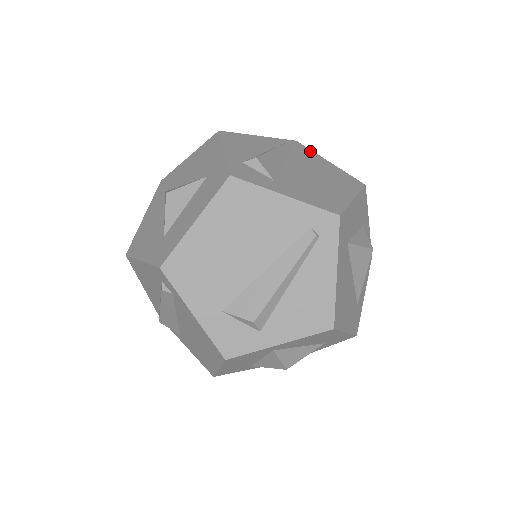
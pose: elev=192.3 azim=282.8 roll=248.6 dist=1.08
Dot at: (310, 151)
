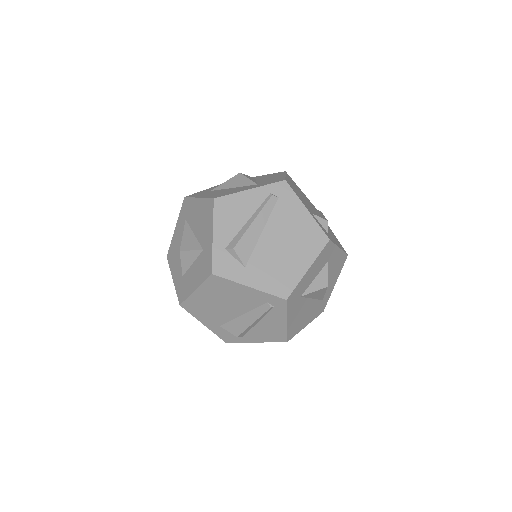
Dot at: (293, 196)
